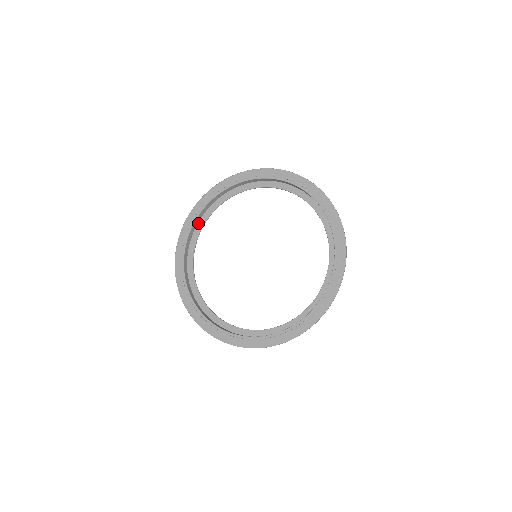
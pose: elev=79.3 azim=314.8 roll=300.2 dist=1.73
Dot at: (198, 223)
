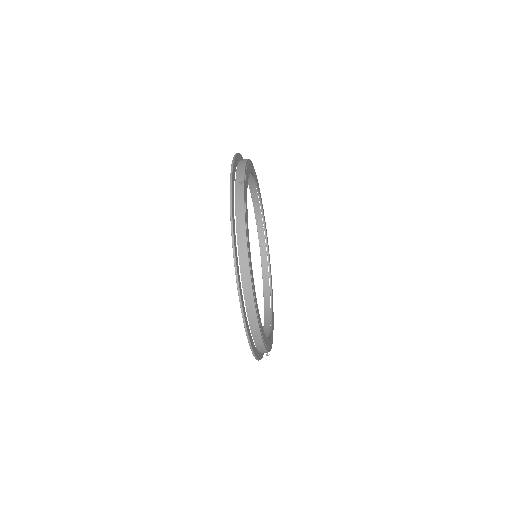
Dot at: occluded
